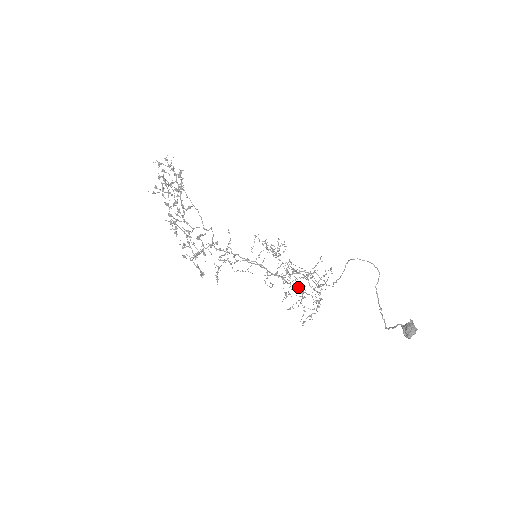
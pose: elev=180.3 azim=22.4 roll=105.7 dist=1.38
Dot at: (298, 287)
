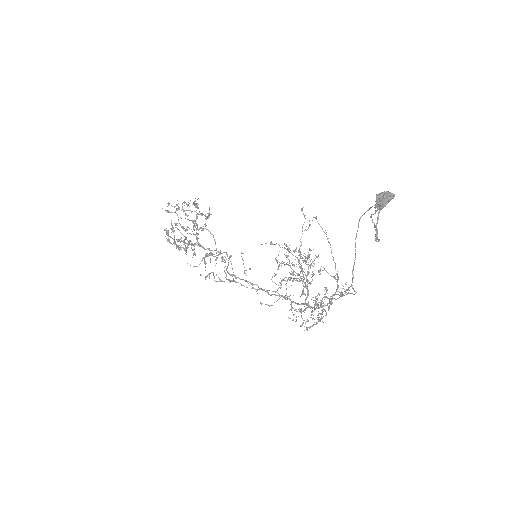
Dot at: (324, 309)
